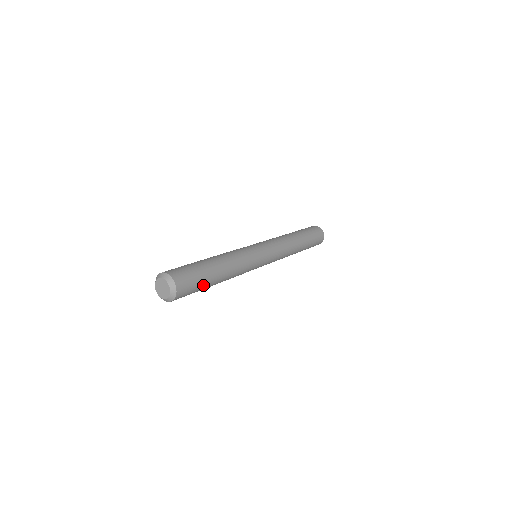
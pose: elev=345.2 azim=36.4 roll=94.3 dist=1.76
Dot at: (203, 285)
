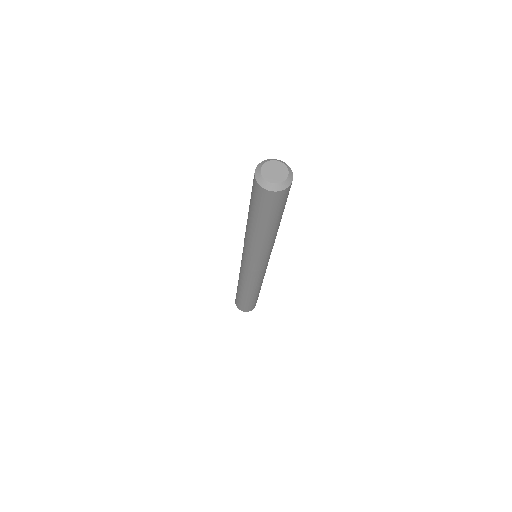
Dot at: (281, 212)
